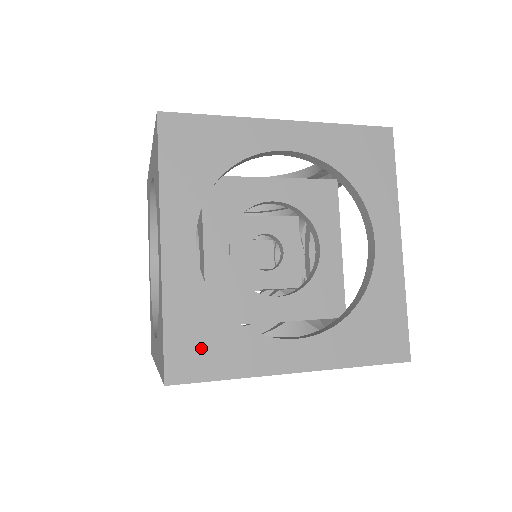
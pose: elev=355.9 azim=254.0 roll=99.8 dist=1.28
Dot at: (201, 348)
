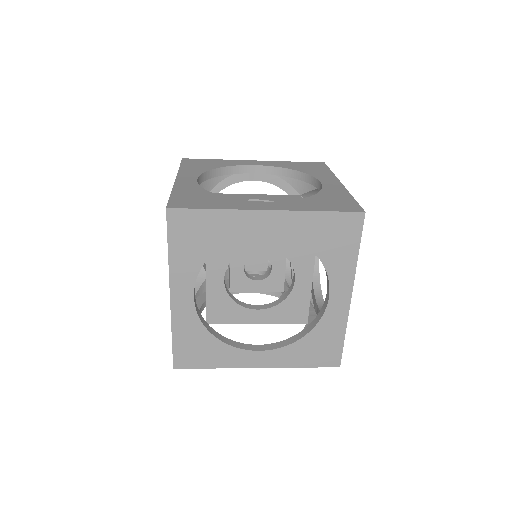
Dot at: (196, 352)
